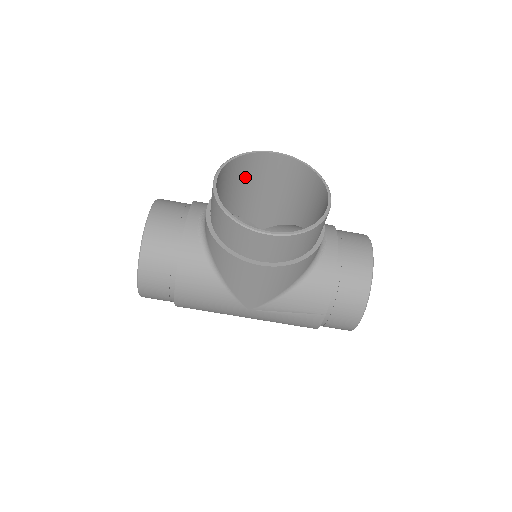
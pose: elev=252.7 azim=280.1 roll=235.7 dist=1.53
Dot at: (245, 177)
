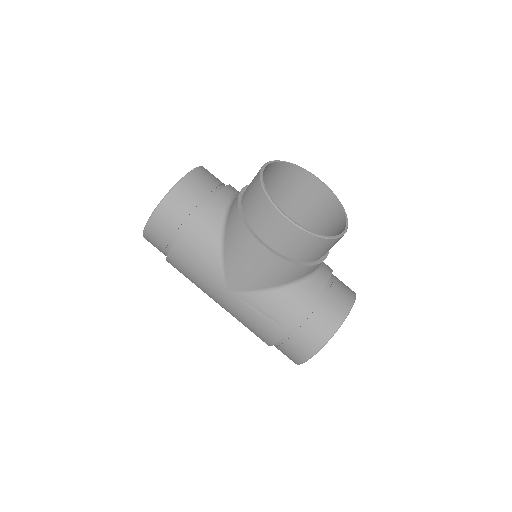
Dot at: (284, 187)
